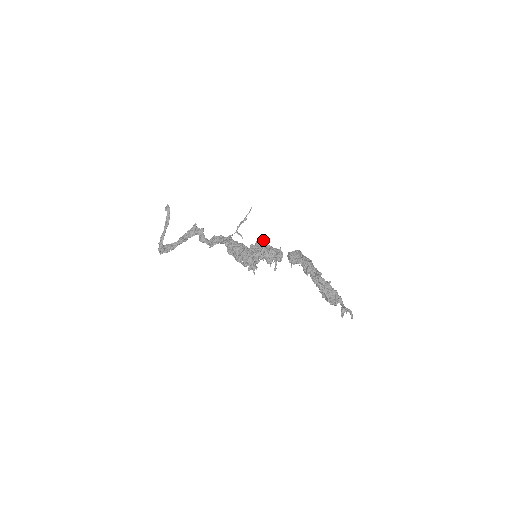
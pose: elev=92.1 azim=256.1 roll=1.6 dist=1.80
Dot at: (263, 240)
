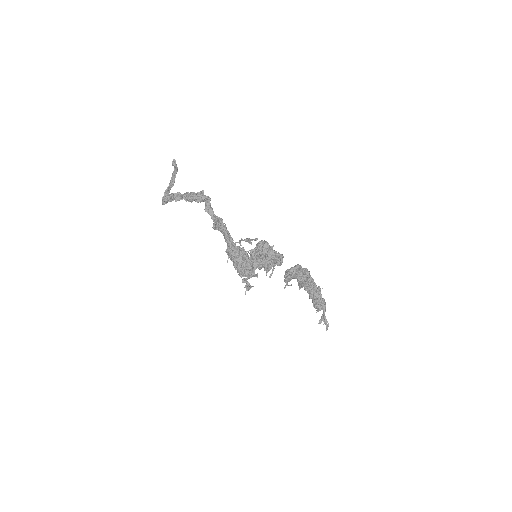
Dot at: (267, 245)
